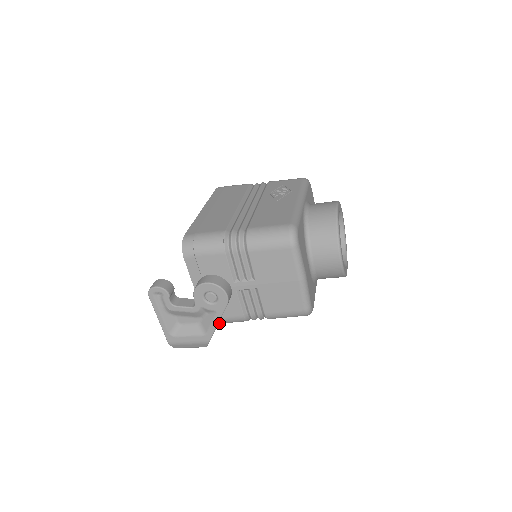
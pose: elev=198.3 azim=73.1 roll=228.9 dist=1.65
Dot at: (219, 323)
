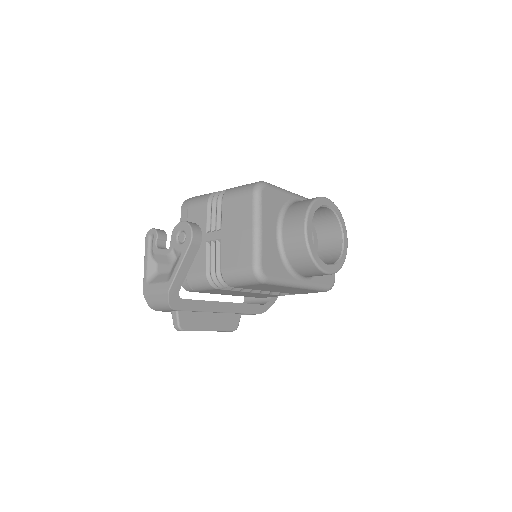
Dot at: (189, 285)
